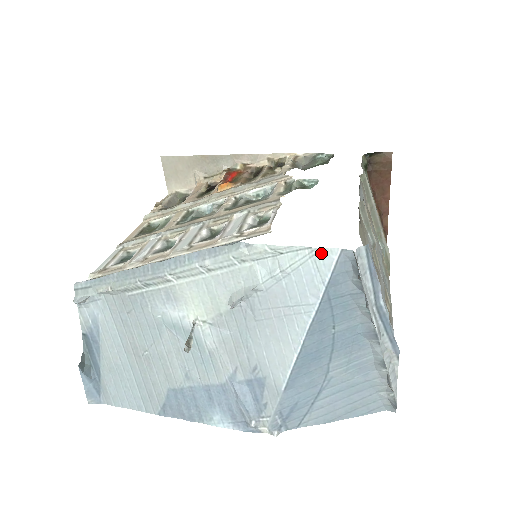
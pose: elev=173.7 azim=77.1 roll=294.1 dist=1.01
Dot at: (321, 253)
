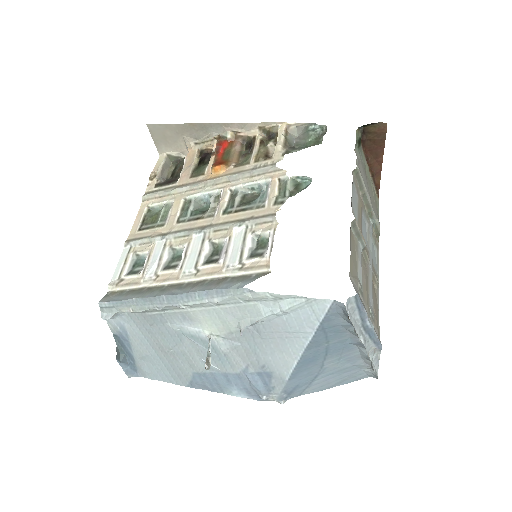
Dot at: (316, 301)
